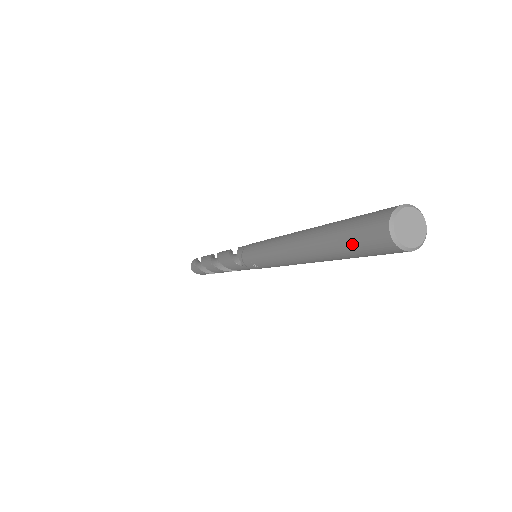
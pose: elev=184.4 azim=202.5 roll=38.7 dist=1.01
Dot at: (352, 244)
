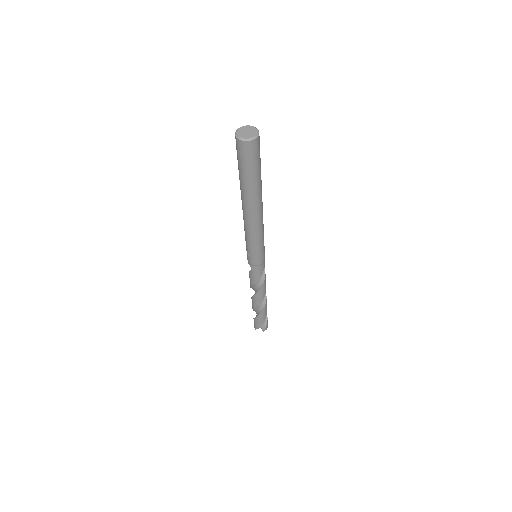
Dot at: (239, 164)
